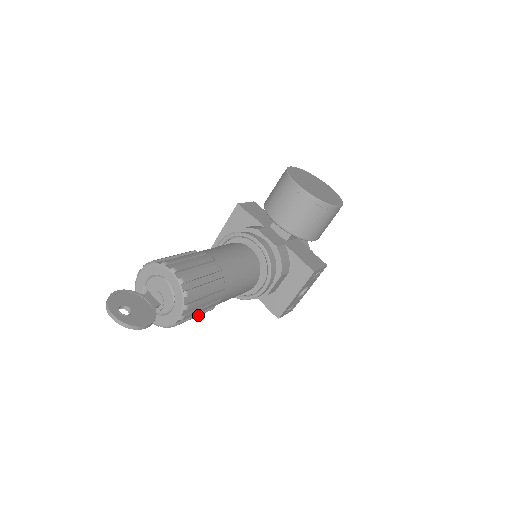
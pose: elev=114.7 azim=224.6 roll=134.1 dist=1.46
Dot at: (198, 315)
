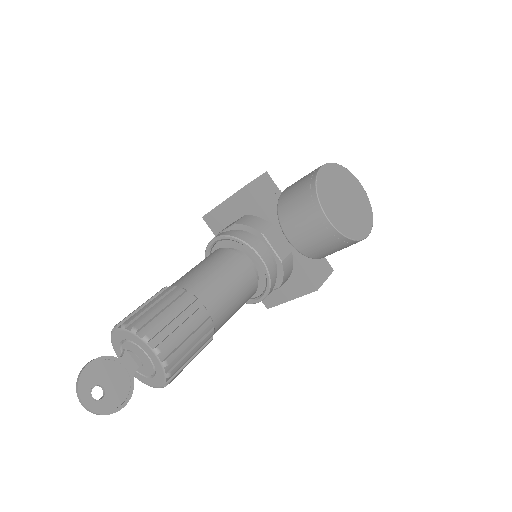
Dot at: occluded
